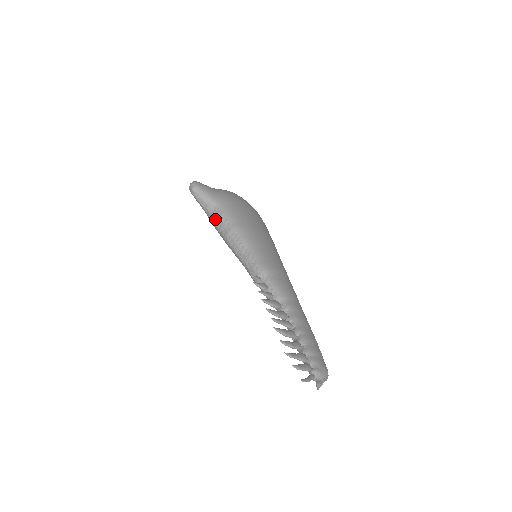
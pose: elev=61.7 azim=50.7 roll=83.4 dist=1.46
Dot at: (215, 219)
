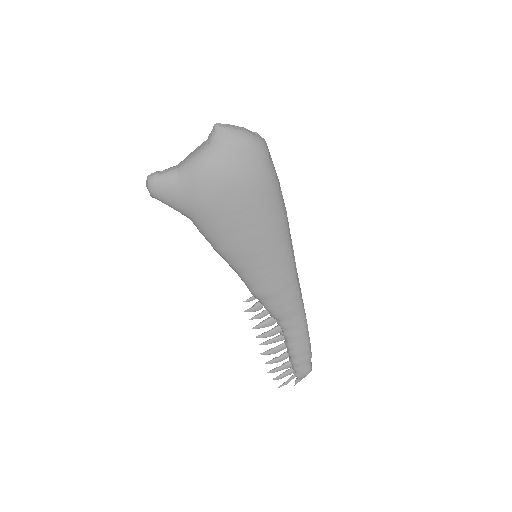
Dot at: occluded
